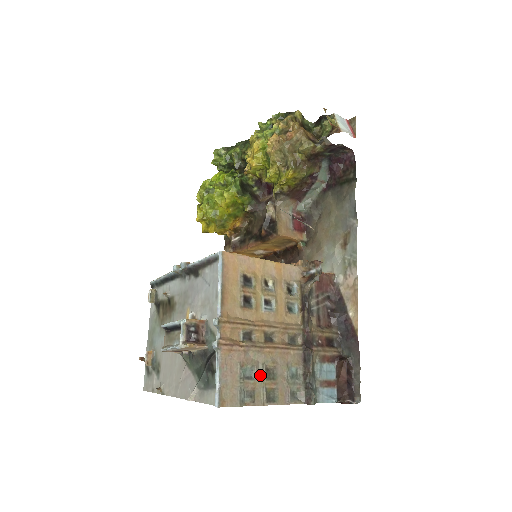
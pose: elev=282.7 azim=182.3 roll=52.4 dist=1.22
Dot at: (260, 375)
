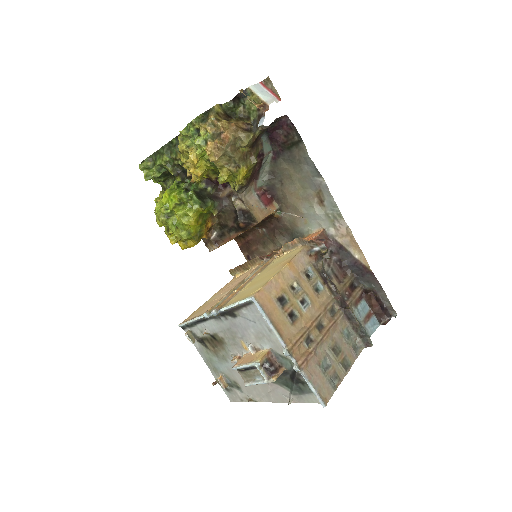
Dot at: (332, 358)
